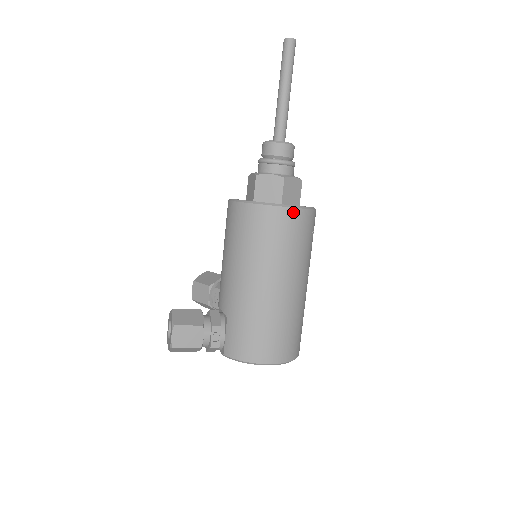
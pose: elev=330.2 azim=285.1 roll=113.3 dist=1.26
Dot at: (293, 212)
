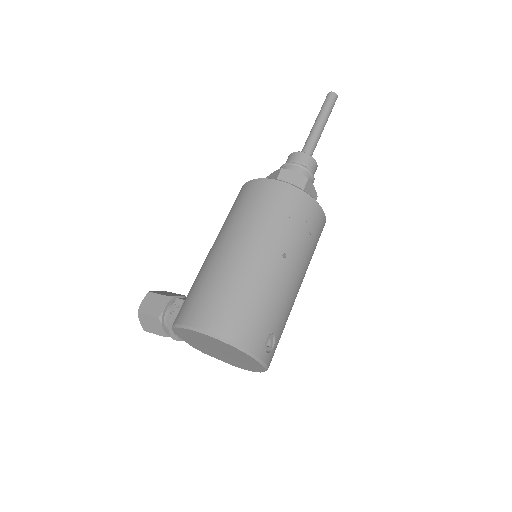
Dot at: (269, 182)
